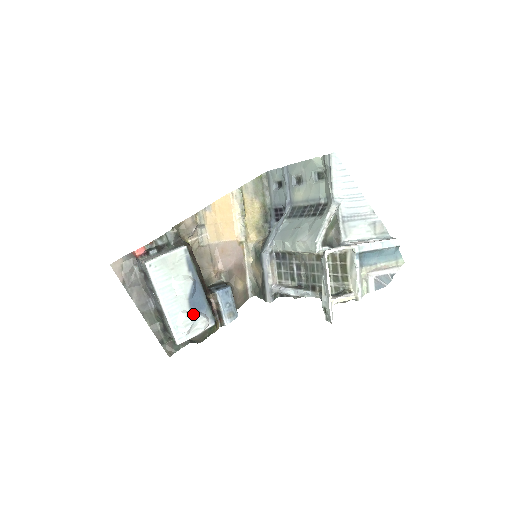
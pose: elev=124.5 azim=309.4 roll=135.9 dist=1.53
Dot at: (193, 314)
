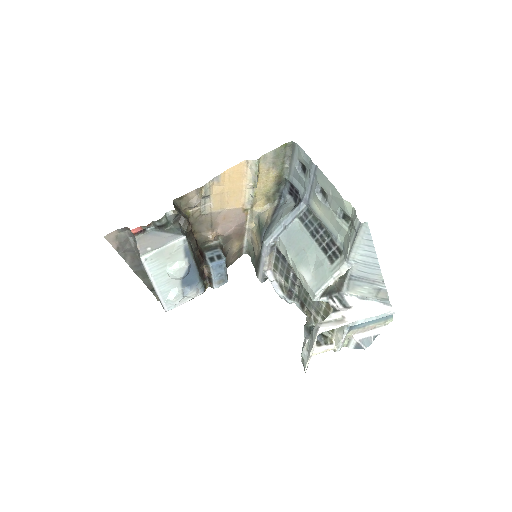
Dot at: (184, 289)
